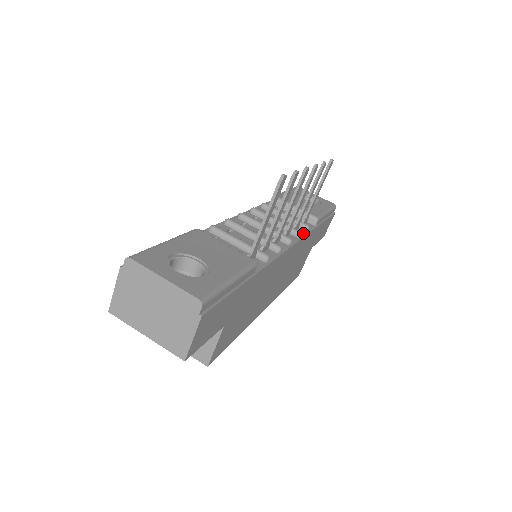
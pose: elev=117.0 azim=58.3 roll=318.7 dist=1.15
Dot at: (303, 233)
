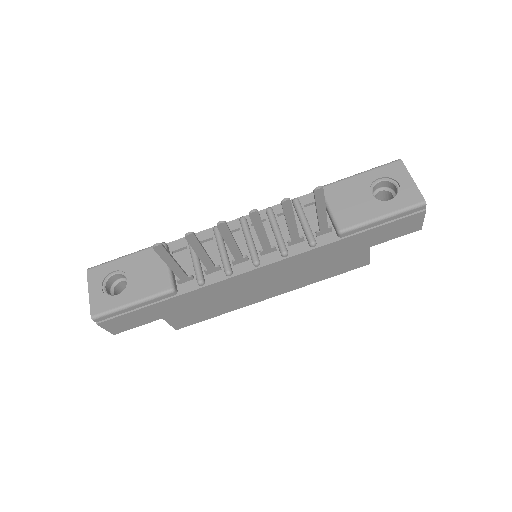
Dot at: (300, 250)
